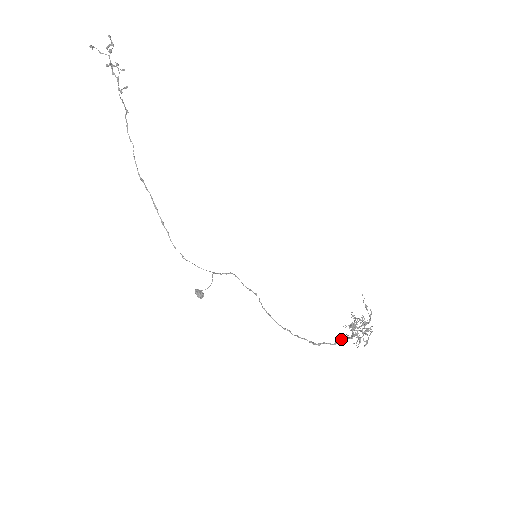
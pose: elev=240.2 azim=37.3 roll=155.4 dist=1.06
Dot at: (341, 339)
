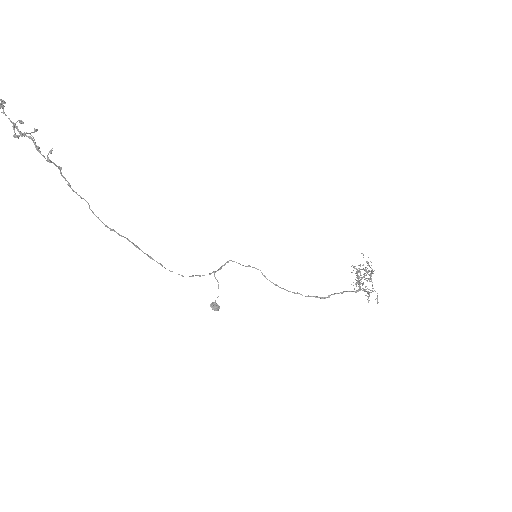
Dot at: occluded
